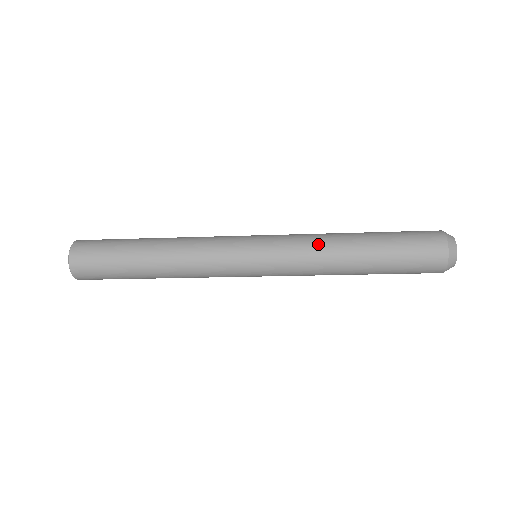
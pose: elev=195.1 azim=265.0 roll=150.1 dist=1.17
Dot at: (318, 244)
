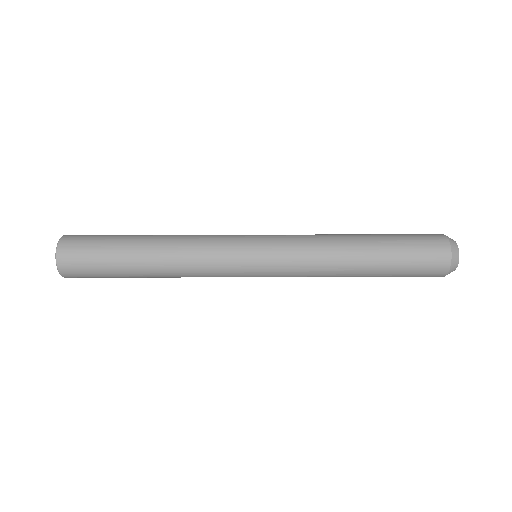
Dot at: (322, 254)
